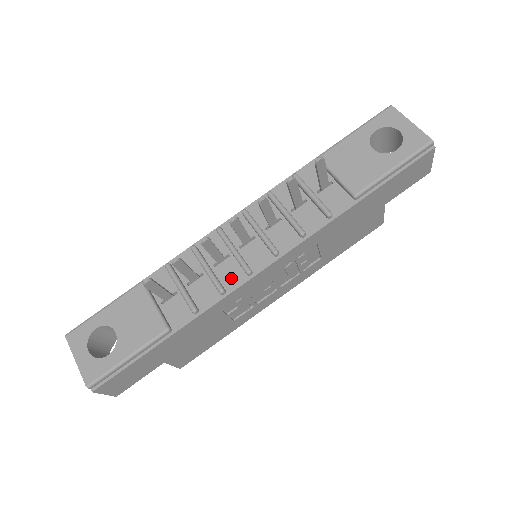
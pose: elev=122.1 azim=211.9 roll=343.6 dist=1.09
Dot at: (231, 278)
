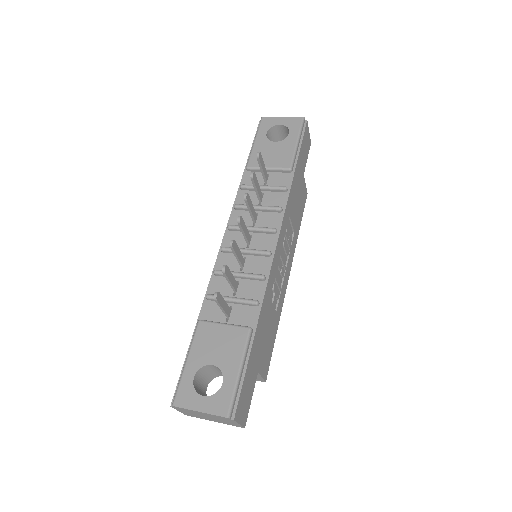
Dot at: (260, 267)
